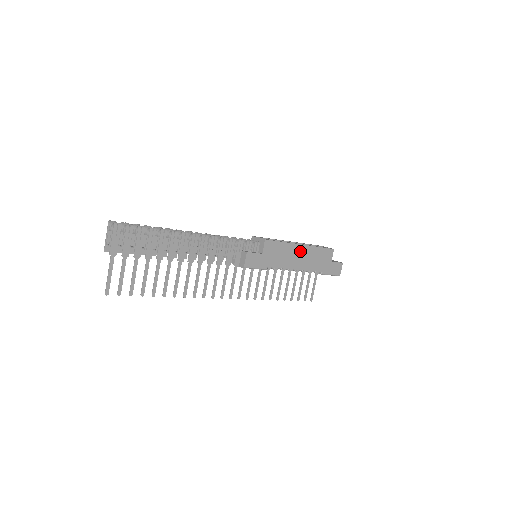
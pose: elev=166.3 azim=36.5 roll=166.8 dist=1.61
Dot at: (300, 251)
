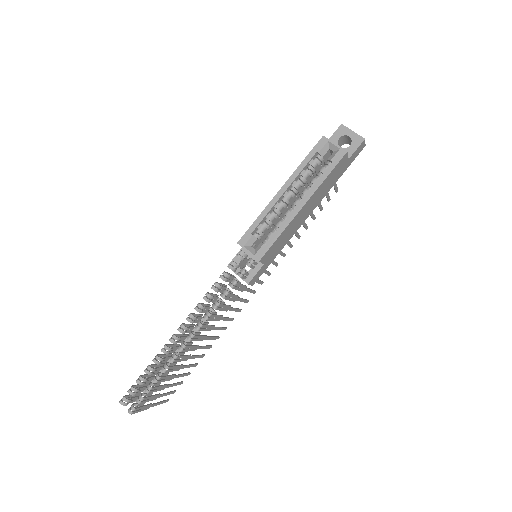
Dot at: (304, 210)
